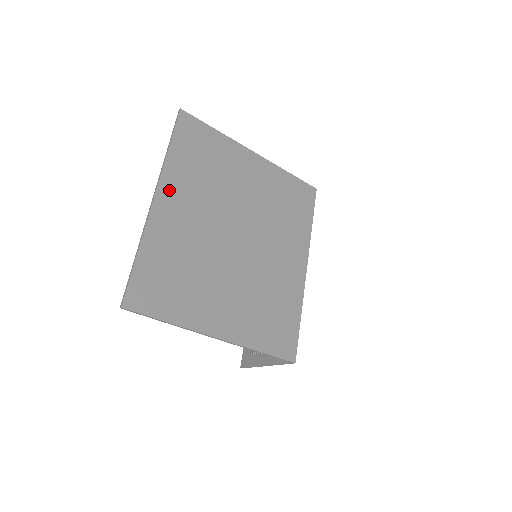
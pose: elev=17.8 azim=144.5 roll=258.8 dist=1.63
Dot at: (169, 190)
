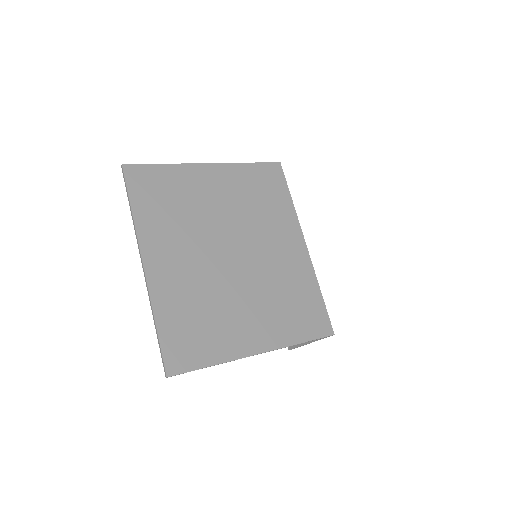
Dot at: (152, 249)
